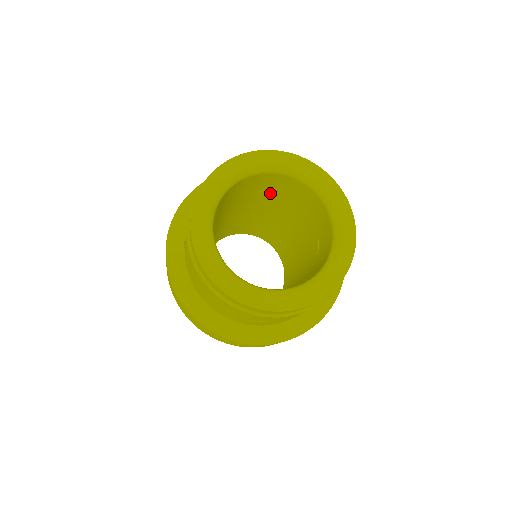
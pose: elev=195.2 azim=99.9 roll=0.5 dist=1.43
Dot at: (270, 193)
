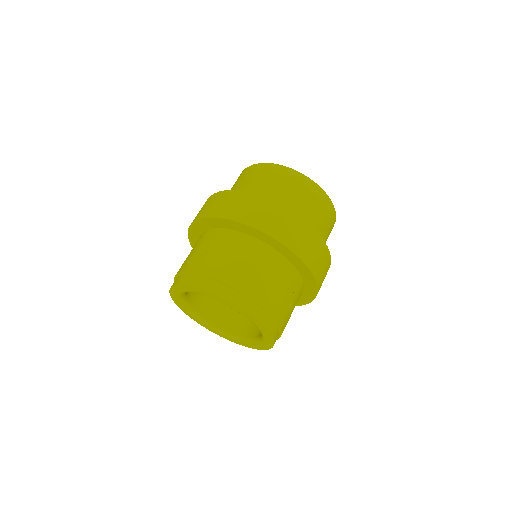
Dot at: occluded
